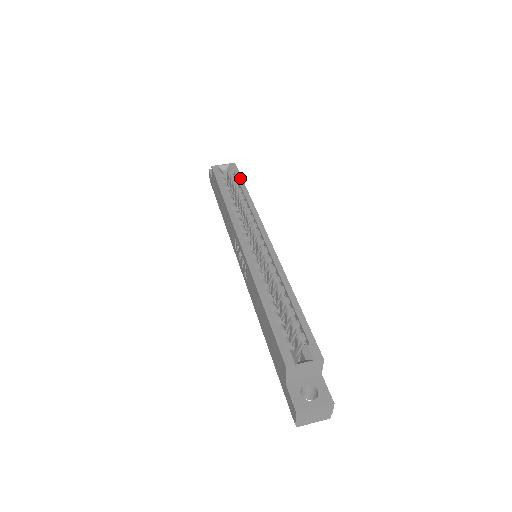
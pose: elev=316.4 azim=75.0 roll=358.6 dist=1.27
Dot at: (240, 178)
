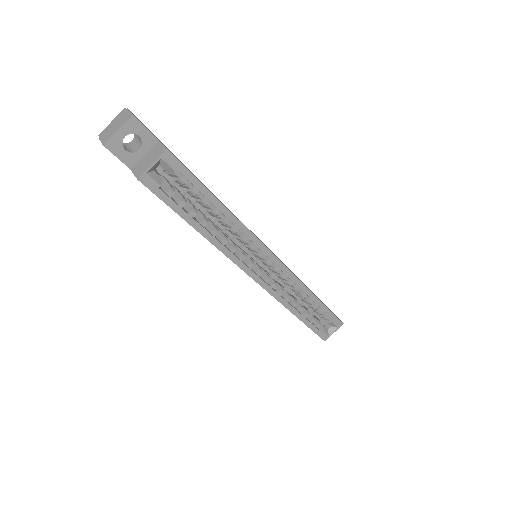
Dot at: (198, 184)
